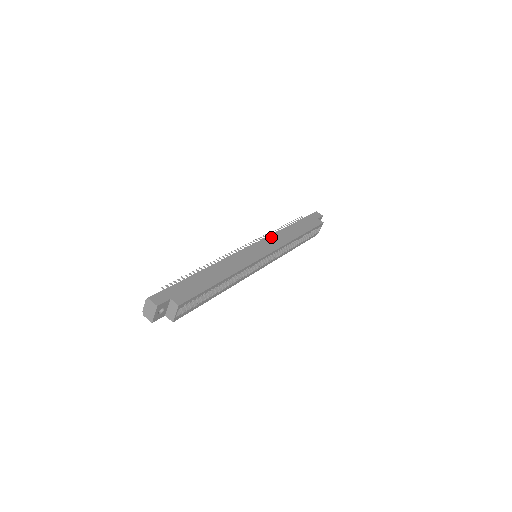
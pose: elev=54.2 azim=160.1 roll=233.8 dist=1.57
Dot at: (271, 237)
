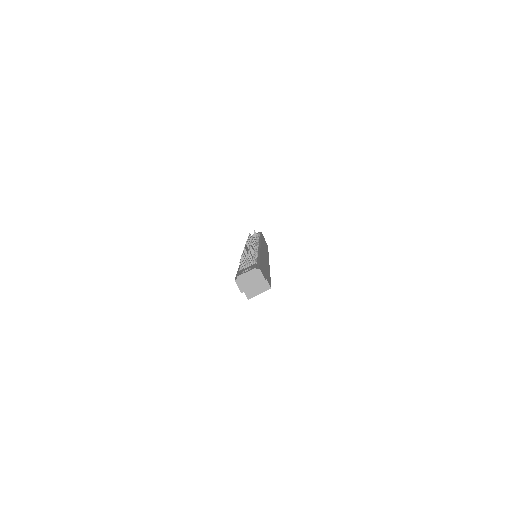
Dot at: occluded
